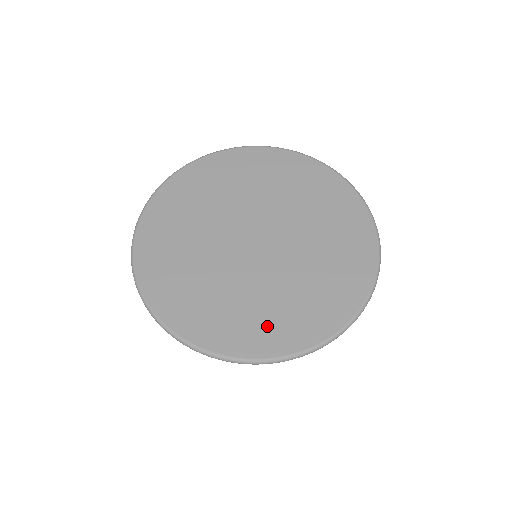
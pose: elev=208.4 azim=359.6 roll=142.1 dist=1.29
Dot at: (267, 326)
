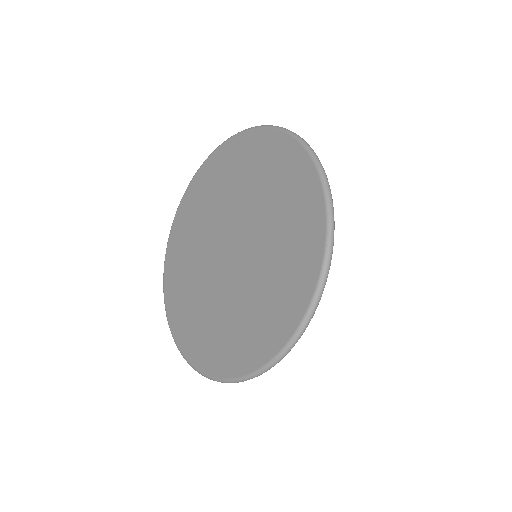
Dot at: (282, 297)
